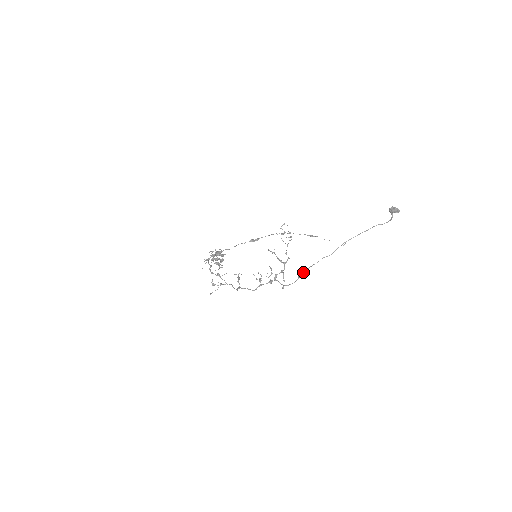
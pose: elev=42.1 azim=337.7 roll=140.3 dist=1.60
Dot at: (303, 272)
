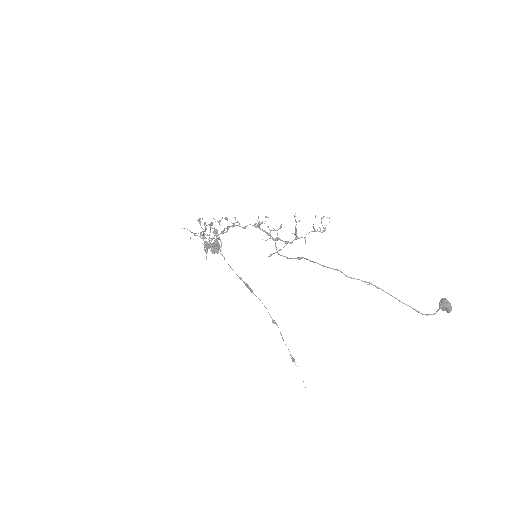
Dot at: (307, 259)
